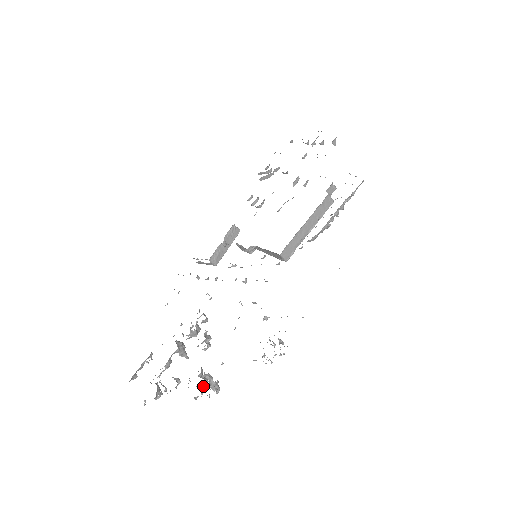
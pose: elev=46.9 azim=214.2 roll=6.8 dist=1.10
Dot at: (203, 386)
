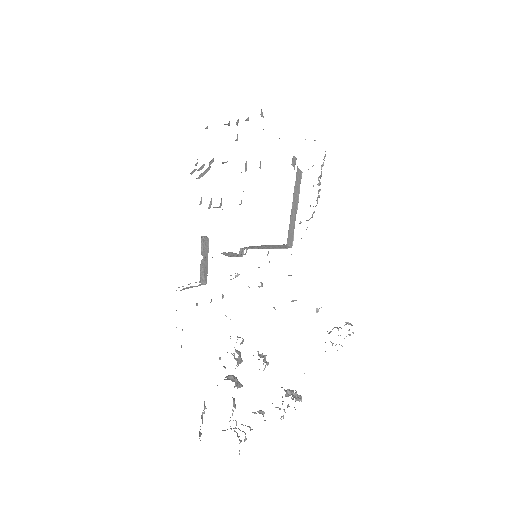
Dot at: (282, 403)
